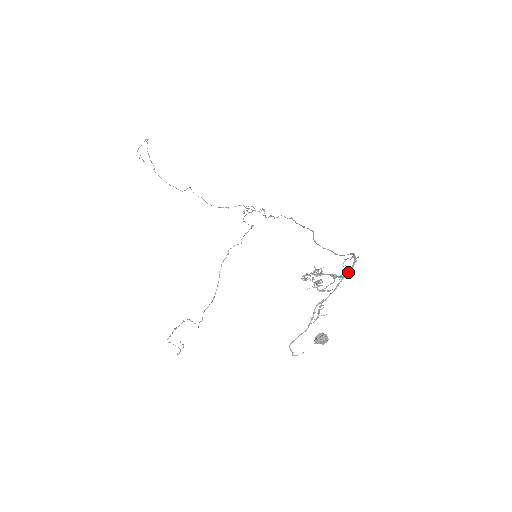
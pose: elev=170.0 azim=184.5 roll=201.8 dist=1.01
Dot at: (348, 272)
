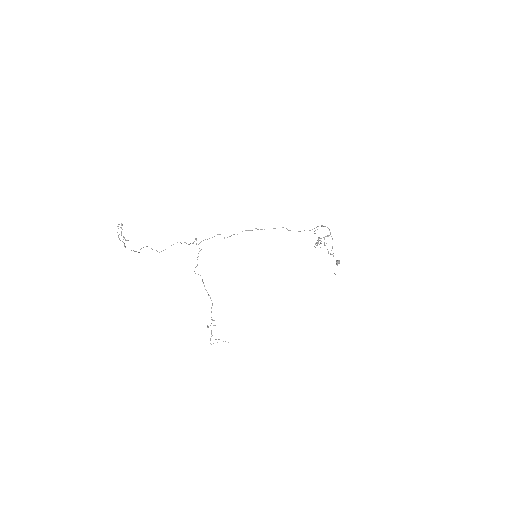
Dot at: (330, 232)
